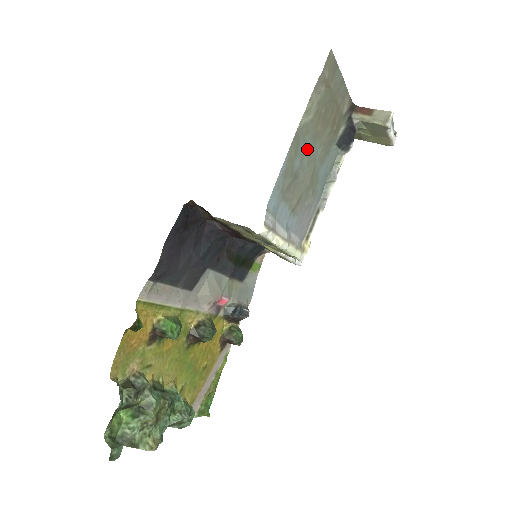
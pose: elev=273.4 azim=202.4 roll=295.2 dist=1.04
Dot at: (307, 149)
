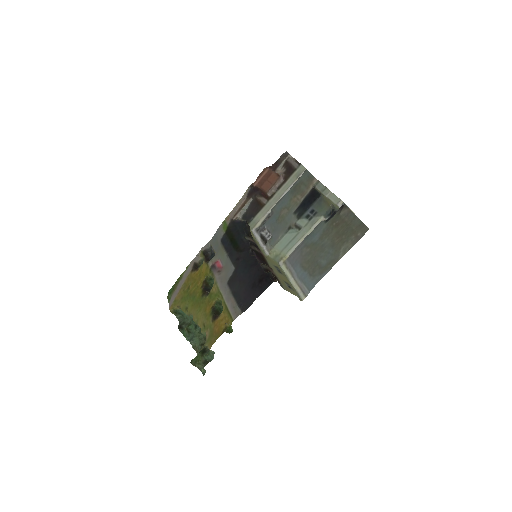
Dot at: (328, 252)
